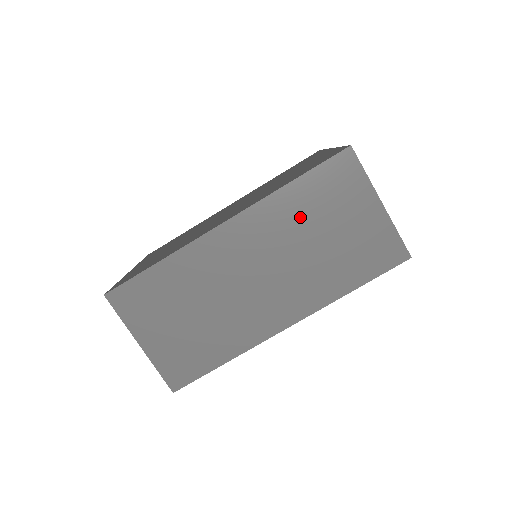
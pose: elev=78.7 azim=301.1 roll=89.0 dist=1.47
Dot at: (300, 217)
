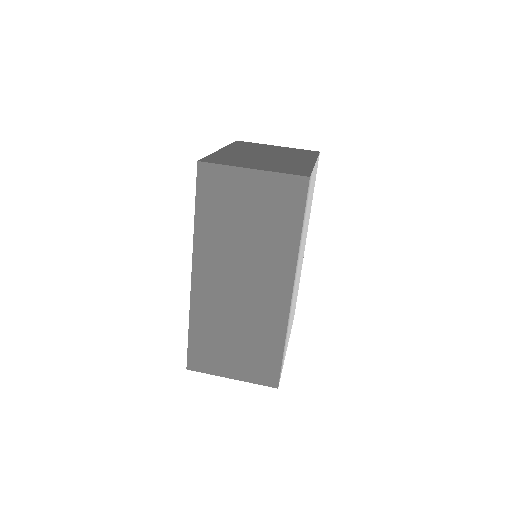
Dot at: (222, 229)
